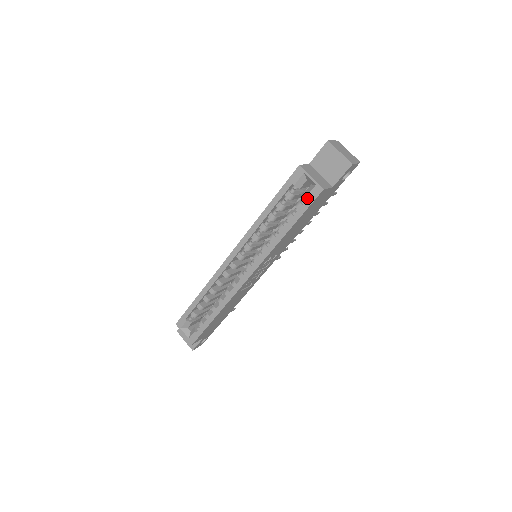
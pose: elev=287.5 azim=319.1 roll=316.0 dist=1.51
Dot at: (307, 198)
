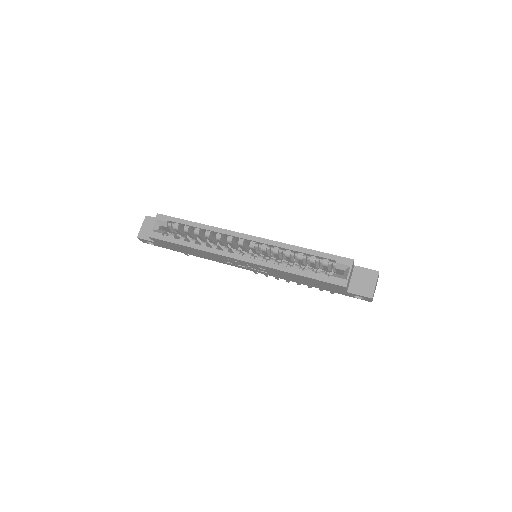
Dot at: (332, 277)
